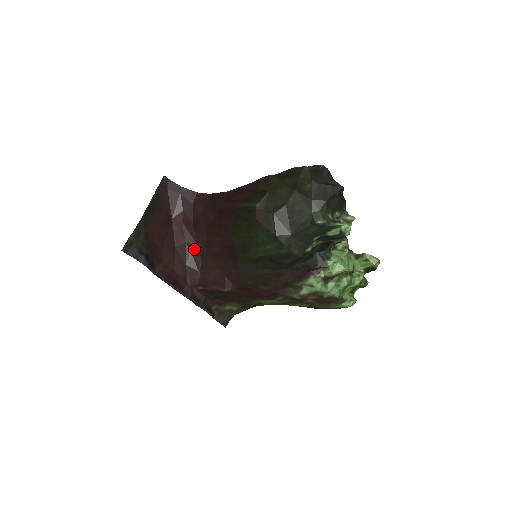
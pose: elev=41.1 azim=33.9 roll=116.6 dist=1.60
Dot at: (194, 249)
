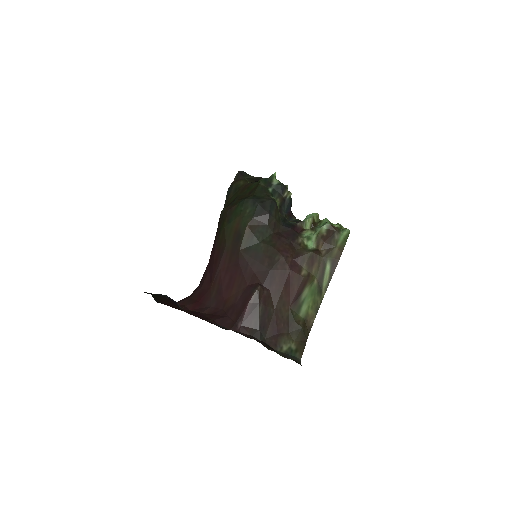
Dot at: (212, 311)
